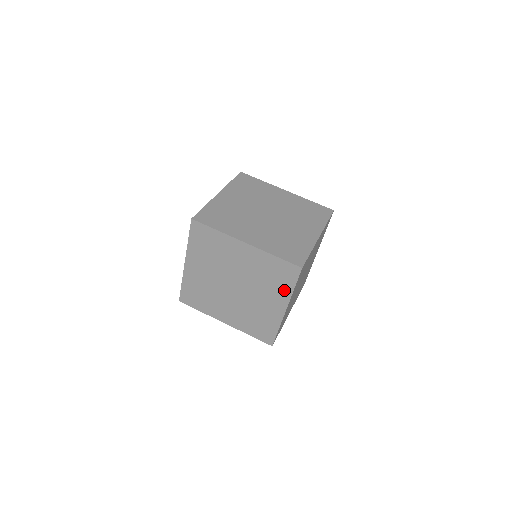
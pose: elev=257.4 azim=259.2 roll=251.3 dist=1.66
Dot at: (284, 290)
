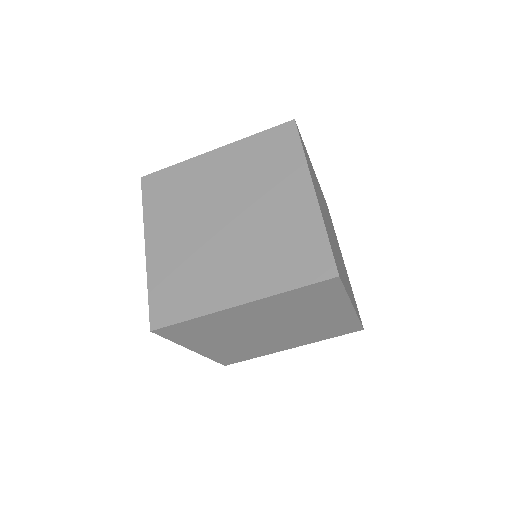
Dot at: (293, 164)
